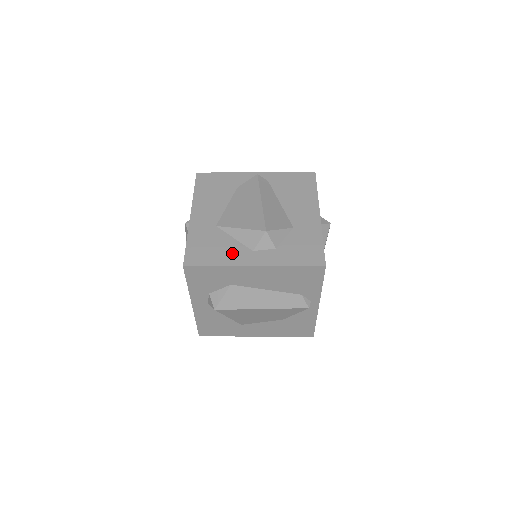
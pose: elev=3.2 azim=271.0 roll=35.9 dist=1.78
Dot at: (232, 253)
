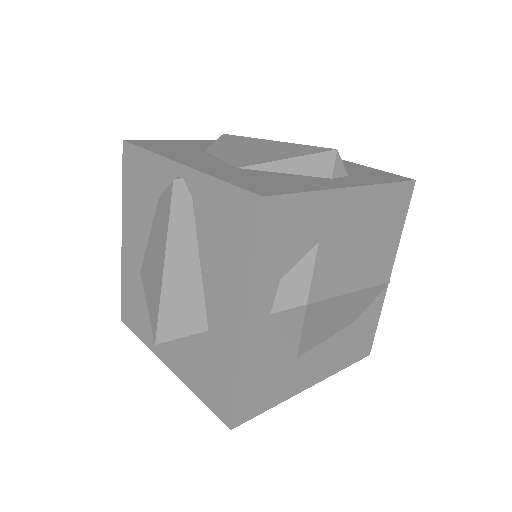
Dot at: (151, 331)
